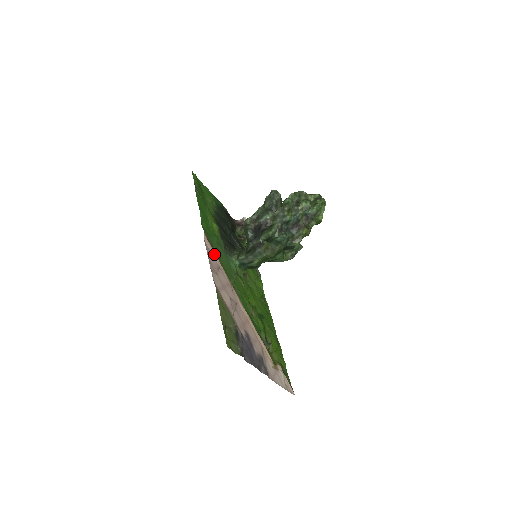
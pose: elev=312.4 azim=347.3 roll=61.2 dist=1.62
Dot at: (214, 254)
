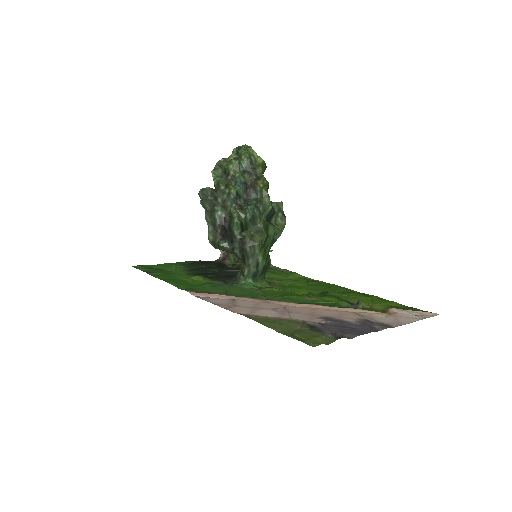
Dot at: (216, 296)
